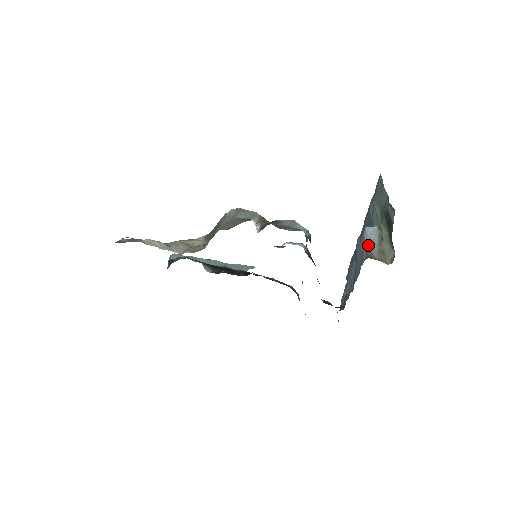
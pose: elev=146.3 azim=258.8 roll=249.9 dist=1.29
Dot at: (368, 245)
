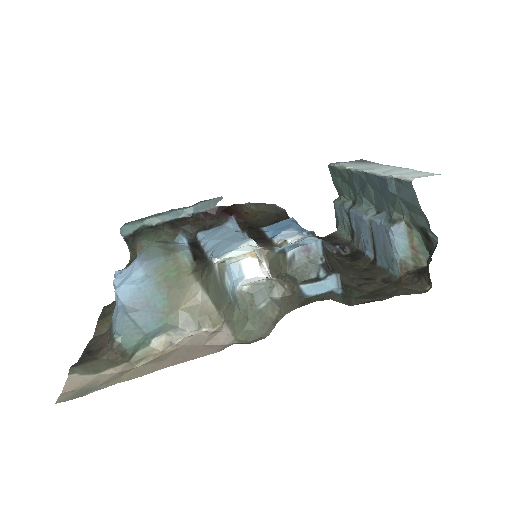
Dot at: (400, 253)
